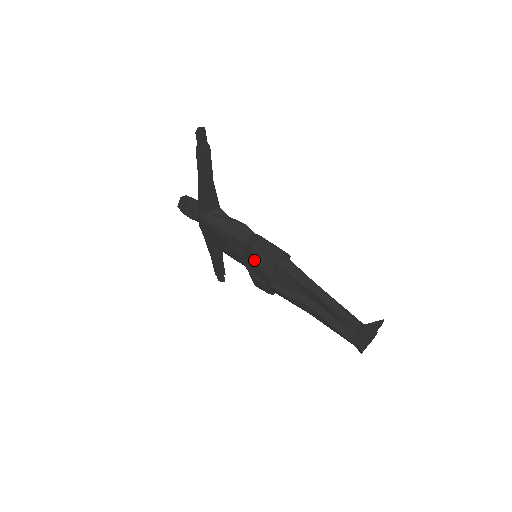
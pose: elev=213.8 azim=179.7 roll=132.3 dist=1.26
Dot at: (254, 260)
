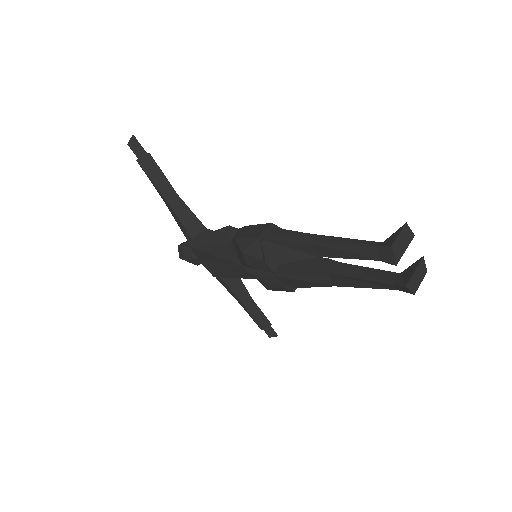
Dot at: (241, 249)
